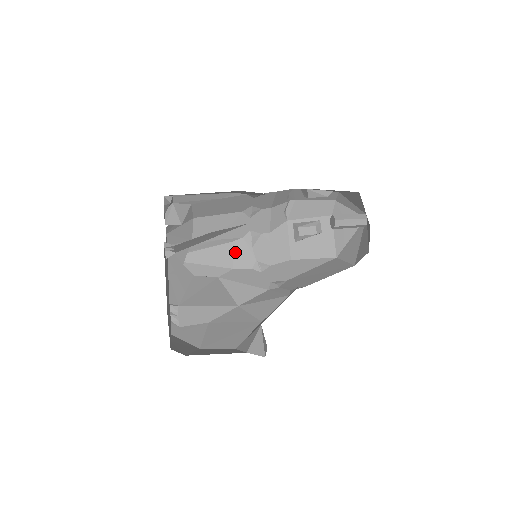
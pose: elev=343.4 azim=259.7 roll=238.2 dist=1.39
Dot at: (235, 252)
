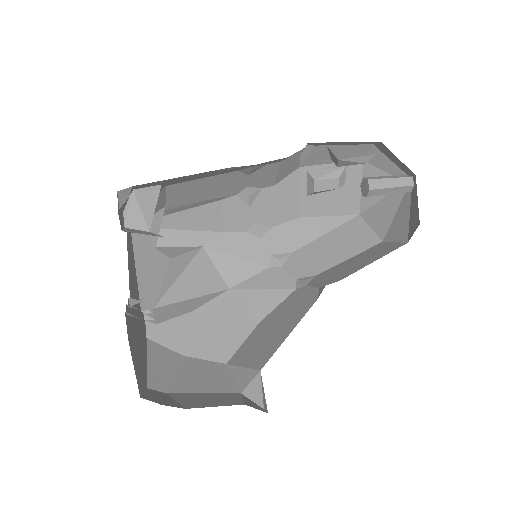
Dot at: (225, 212)
